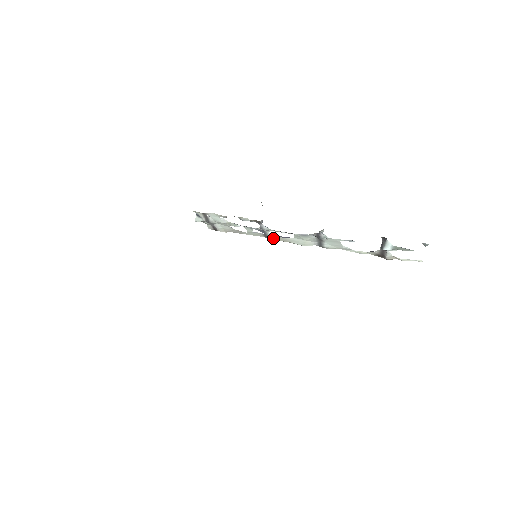
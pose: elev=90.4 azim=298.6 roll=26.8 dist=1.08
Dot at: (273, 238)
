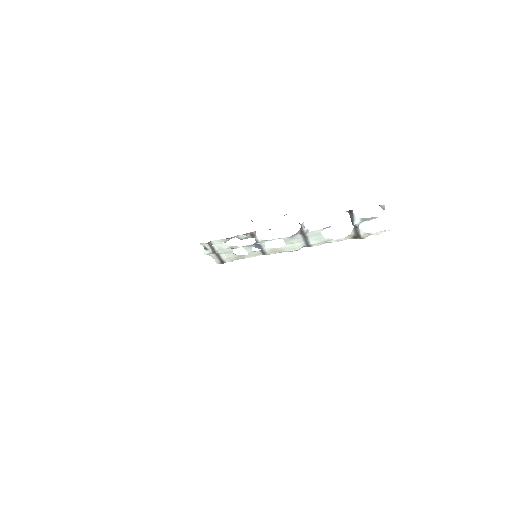
Dot at: (269, 252)
